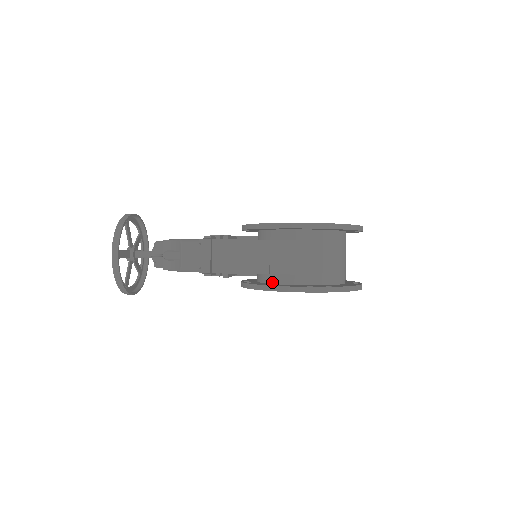
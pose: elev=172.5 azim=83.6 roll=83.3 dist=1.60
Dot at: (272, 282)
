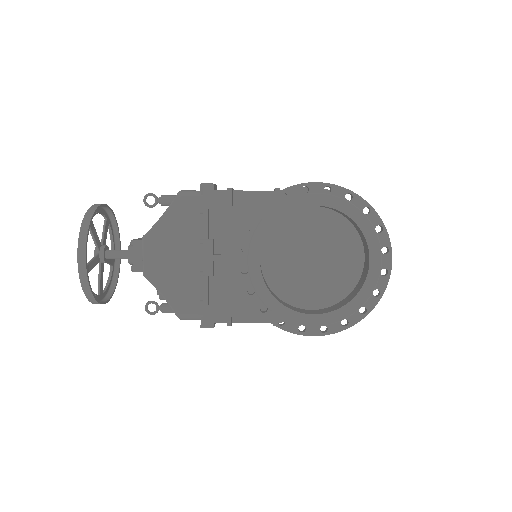
Dot at: occluded
